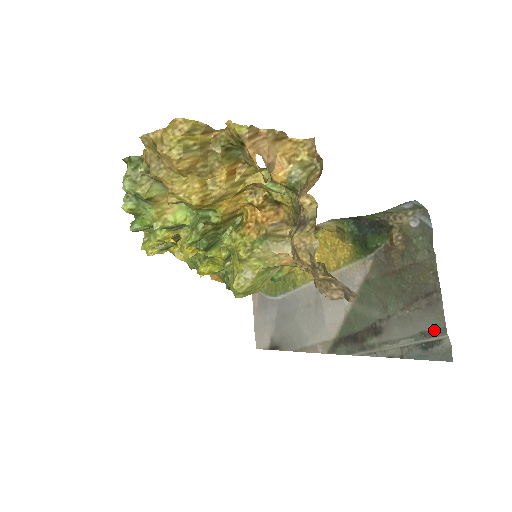
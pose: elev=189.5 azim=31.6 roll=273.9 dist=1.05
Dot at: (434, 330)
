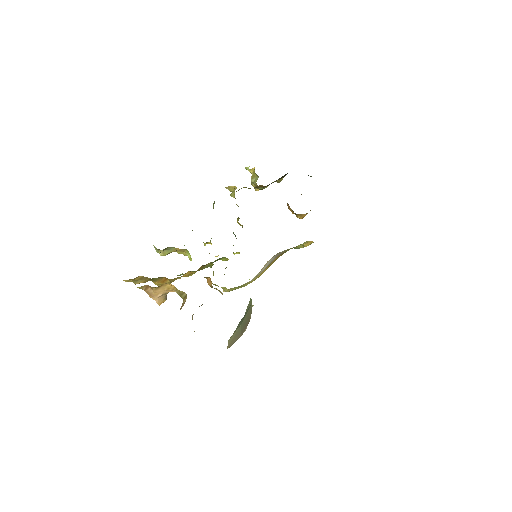
Dot at: occluded
